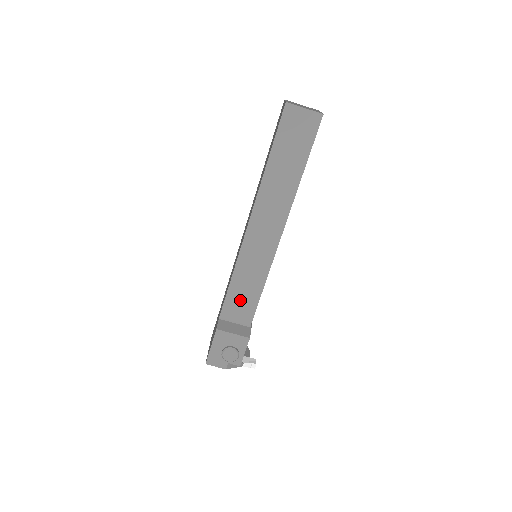
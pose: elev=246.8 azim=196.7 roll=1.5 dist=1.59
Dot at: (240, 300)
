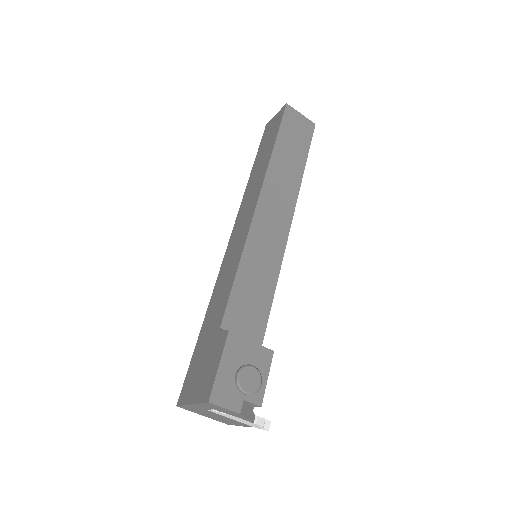
Dot at: (248, 302)
